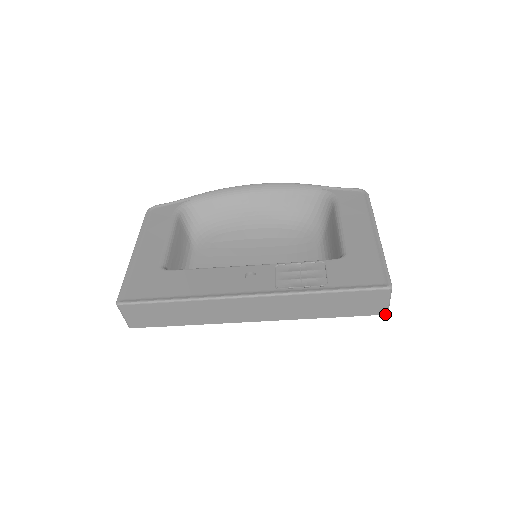
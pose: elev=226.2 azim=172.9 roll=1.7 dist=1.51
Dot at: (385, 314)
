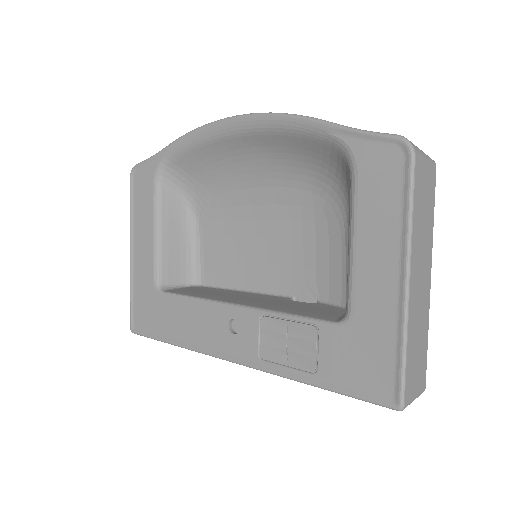
Dot at: occluded
